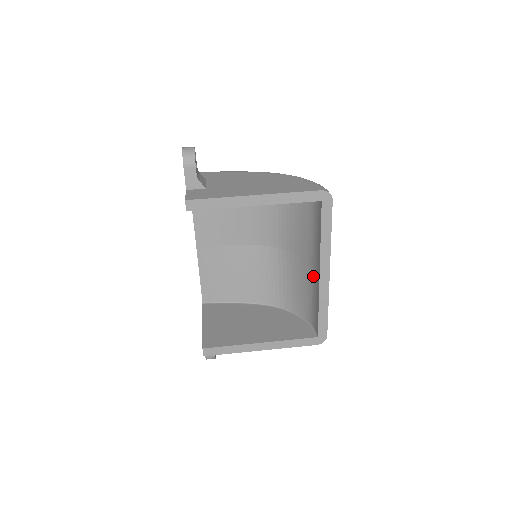
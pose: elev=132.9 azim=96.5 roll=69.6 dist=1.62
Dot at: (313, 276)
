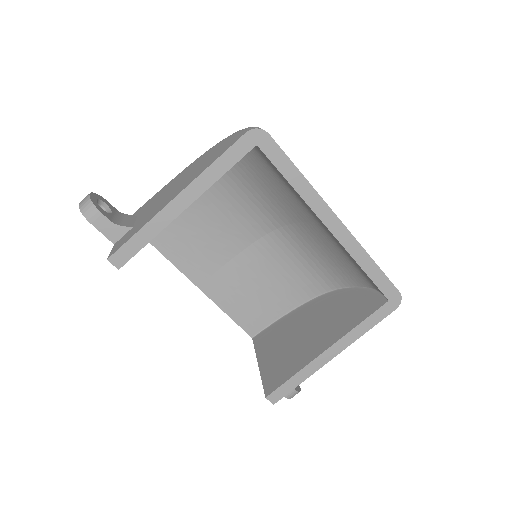
Dot at: (329, 235)
